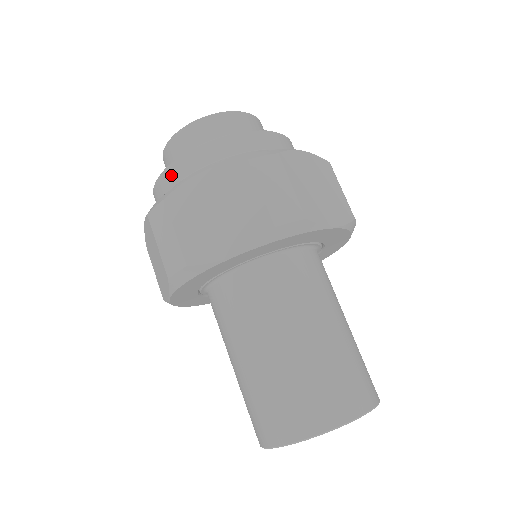
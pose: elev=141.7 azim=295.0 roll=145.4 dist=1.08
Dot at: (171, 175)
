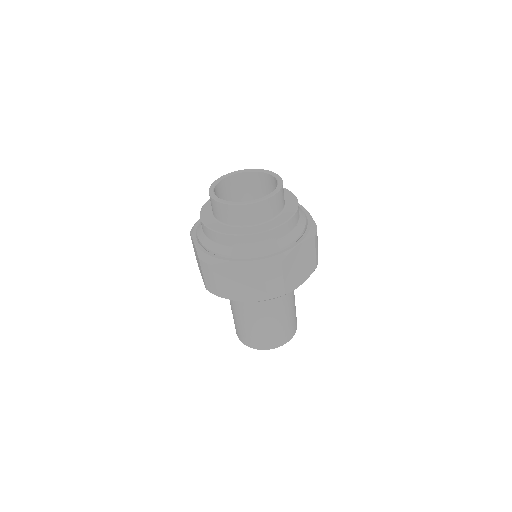
Dot at: (216, 237)
